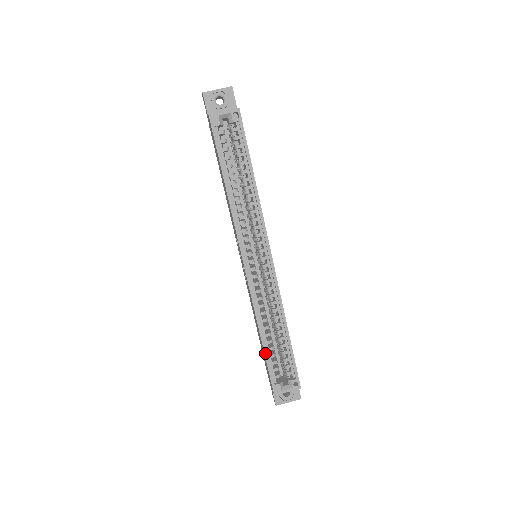
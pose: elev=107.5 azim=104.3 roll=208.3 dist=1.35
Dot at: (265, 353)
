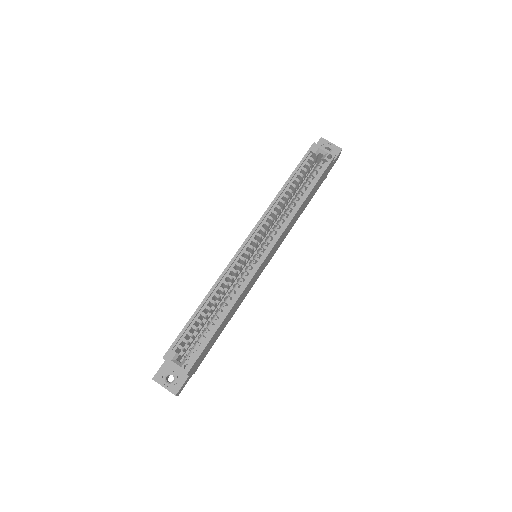
Dot at: (192, 317)
